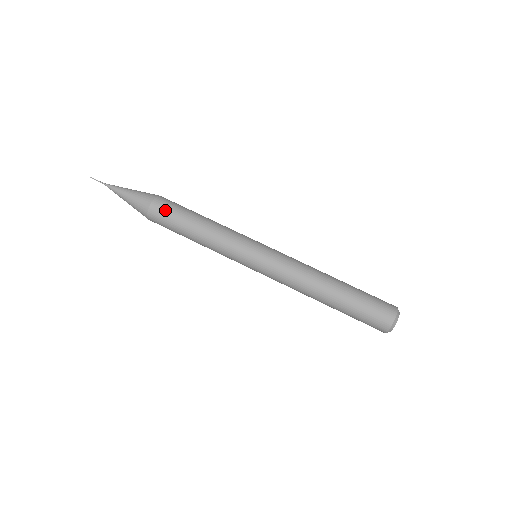
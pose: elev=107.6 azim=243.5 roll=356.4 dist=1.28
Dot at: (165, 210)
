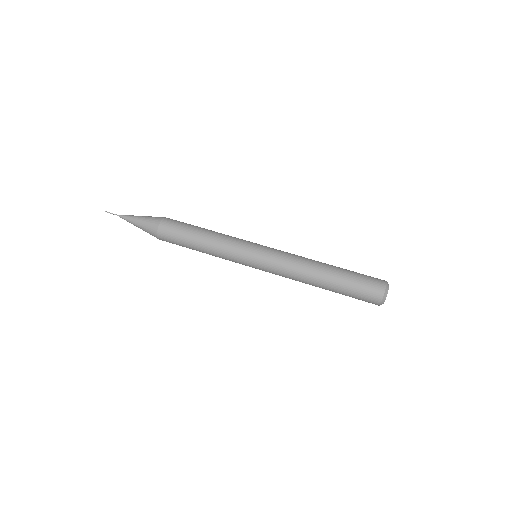
Dot at: (171, 231)
